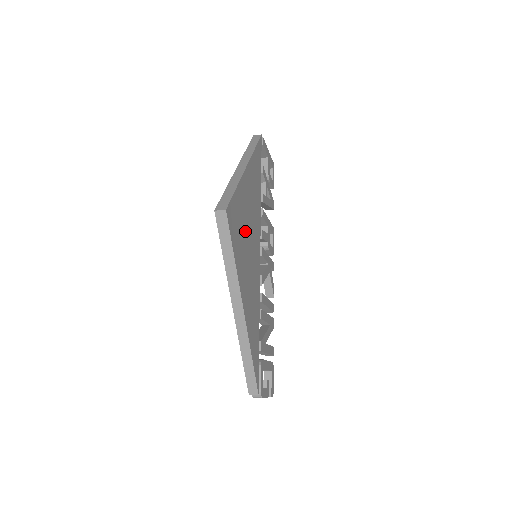
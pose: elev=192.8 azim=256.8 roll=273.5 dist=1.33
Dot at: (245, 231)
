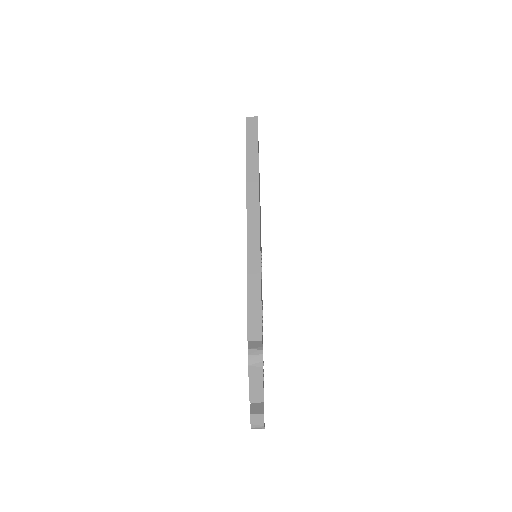
Dot at: occluded
